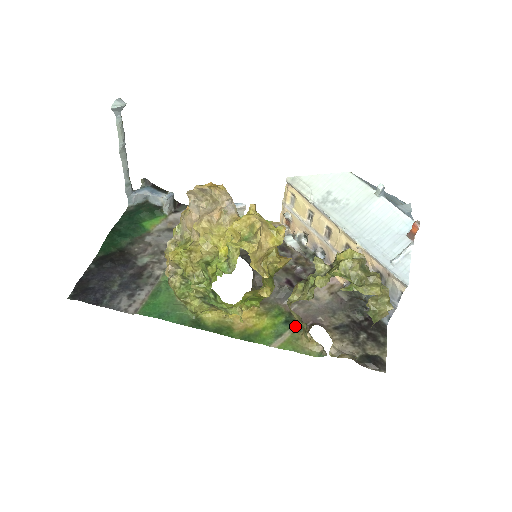
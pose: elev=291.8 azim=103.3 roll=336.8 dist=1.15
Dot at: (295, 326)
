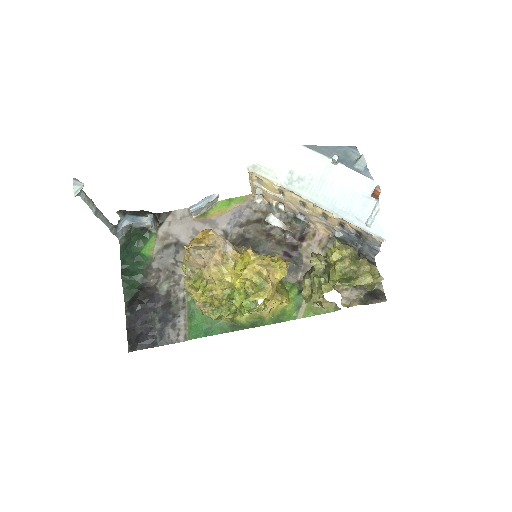
Dot at: occluded
